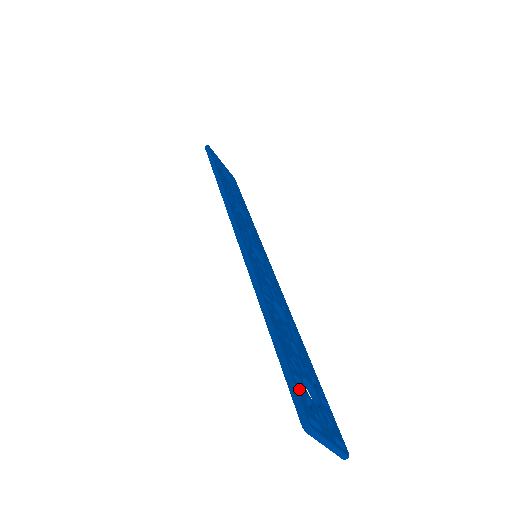
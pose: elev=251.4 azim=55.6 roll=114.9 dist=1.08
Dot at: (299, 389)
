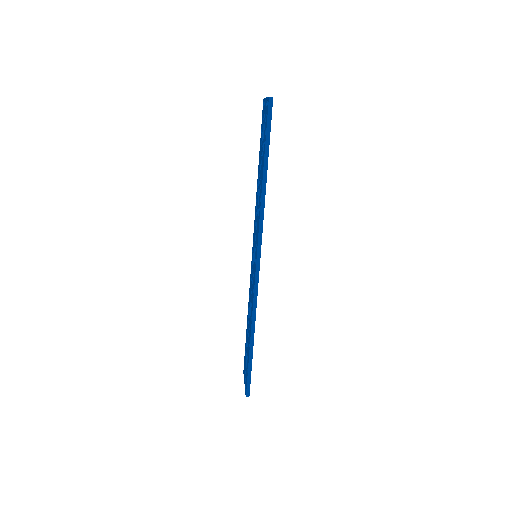
Dot at: occluded
